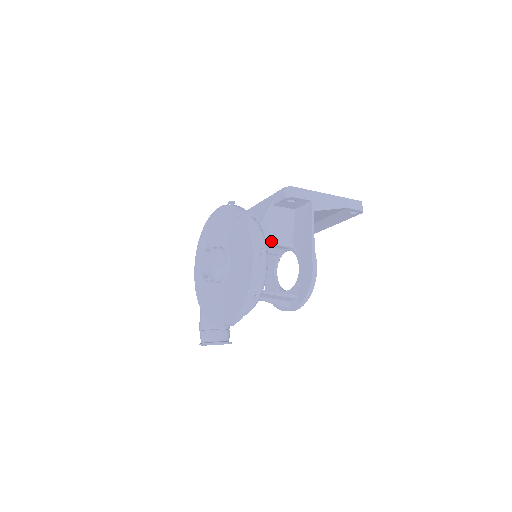
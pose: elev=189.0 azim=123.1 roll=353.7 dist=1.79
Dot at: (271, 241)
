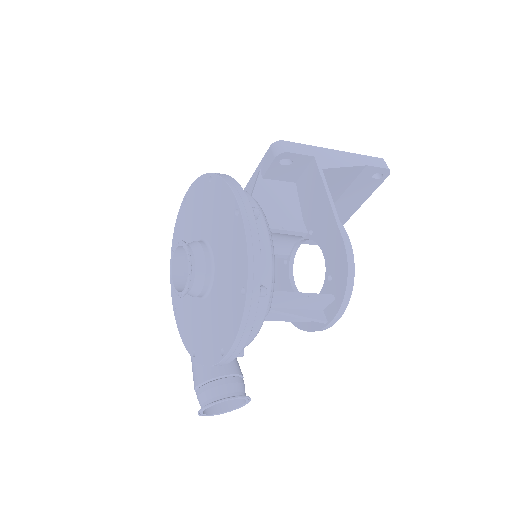
Dot at: (272, 226)
